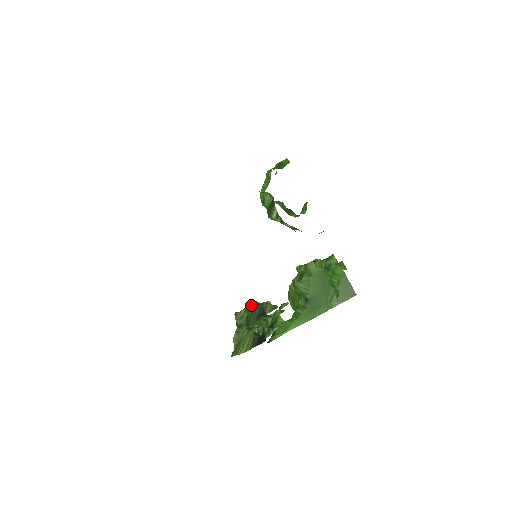
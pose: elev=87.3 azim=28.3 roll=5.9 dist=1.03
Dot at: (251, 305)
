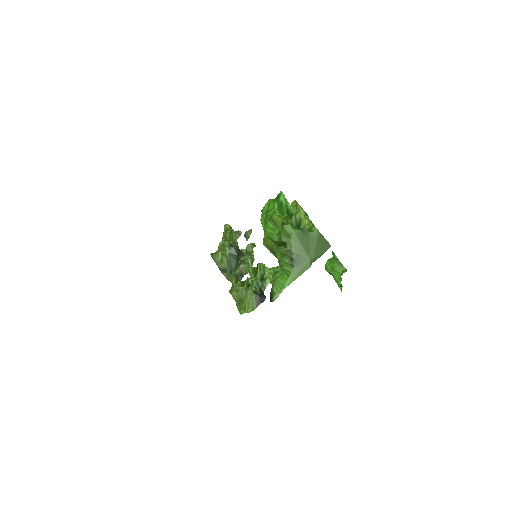
Dot at: (226, 248)
